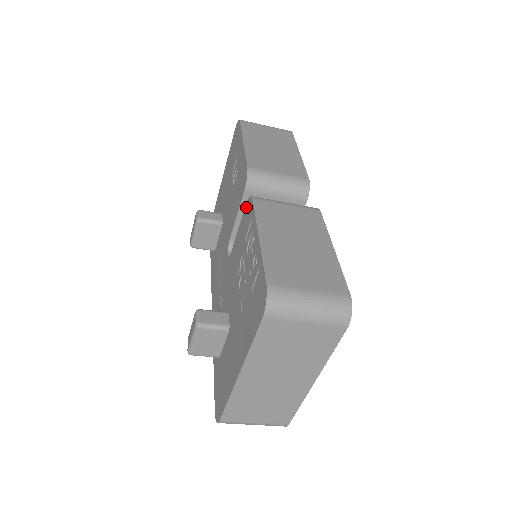
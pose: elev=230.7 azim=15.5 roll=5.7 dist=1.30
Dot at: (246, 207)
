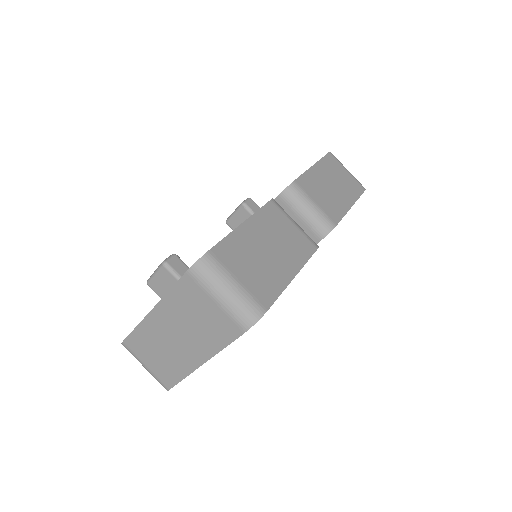
Dot at: occluded
